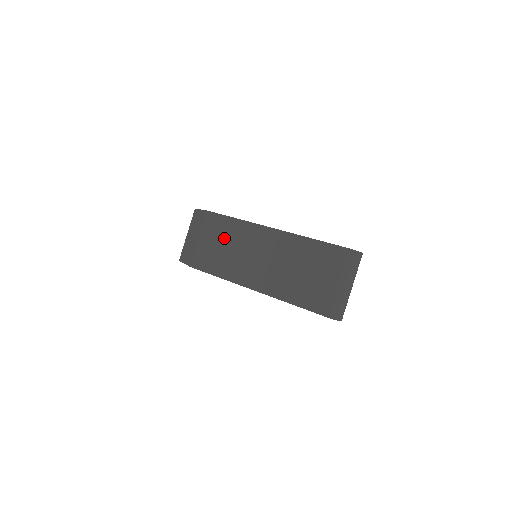
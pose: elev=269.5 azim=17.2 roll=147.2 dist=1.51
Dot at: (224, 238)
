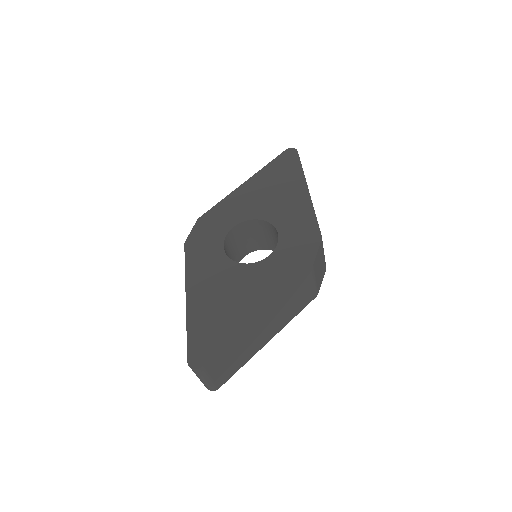
Dot at: occluded
